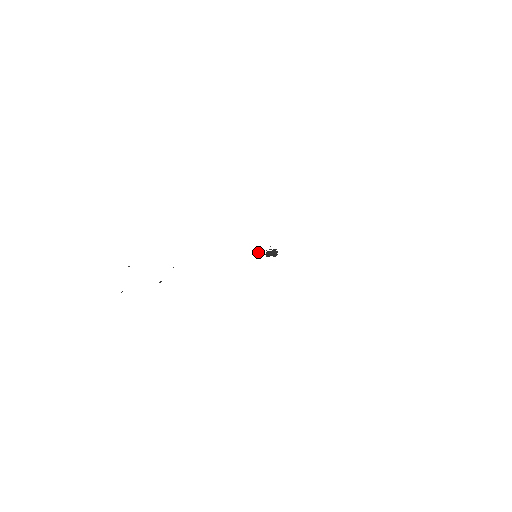
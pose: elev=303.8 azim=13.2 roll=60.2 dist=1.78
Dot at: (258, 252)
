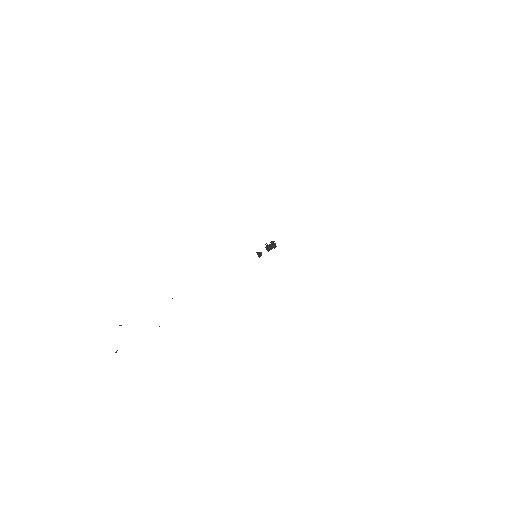
Dot at: (257, 252)
